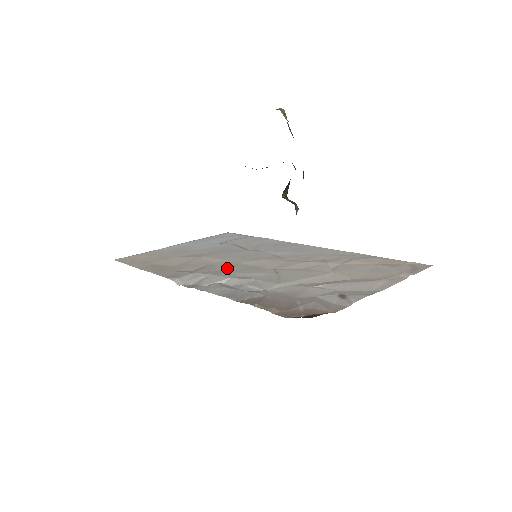
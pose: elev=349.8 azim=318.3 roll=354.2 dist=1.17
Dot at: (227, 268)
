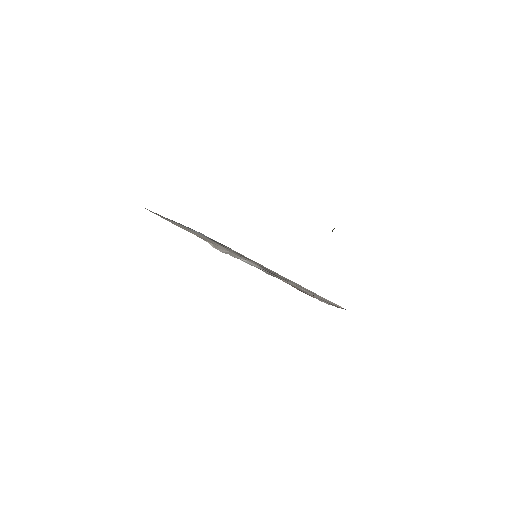
Dot at: occluded
